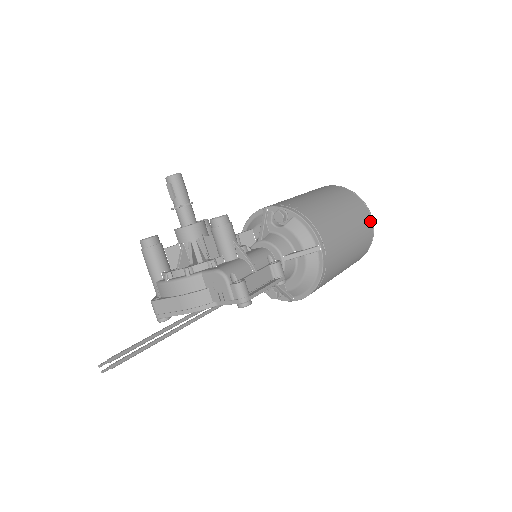
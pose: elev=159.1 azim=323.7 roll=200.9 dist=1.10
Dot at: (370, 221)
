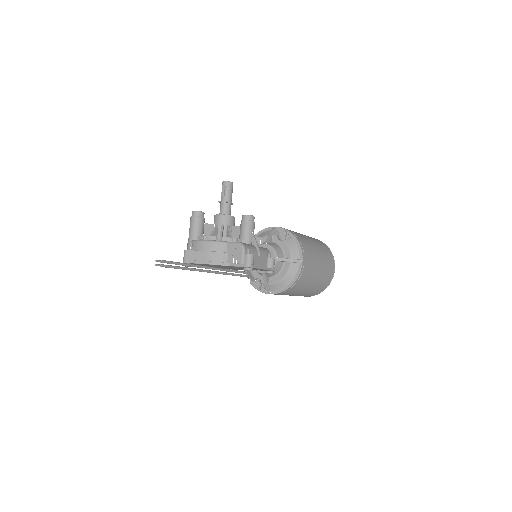
Dot at: (333, 269)
